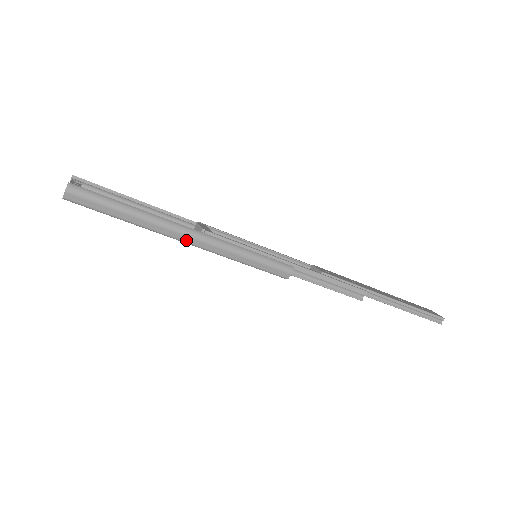
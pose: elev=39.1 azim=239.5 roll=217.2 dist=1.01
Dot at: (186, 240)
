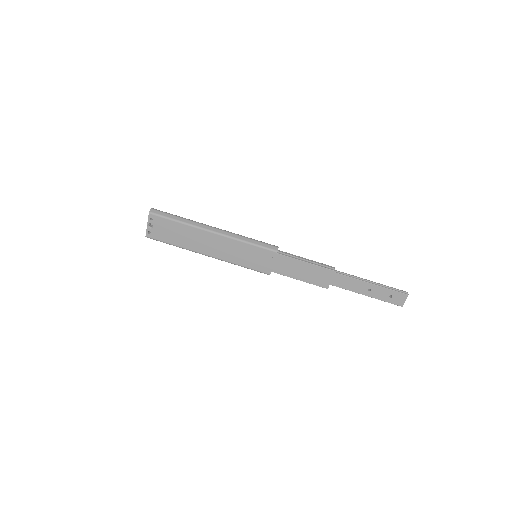
Dot at: (212, 230)
